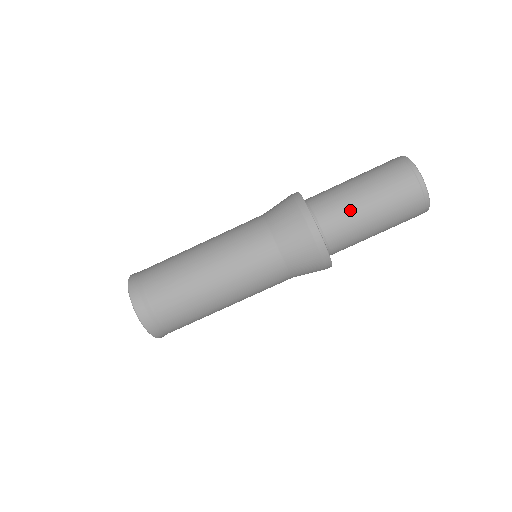
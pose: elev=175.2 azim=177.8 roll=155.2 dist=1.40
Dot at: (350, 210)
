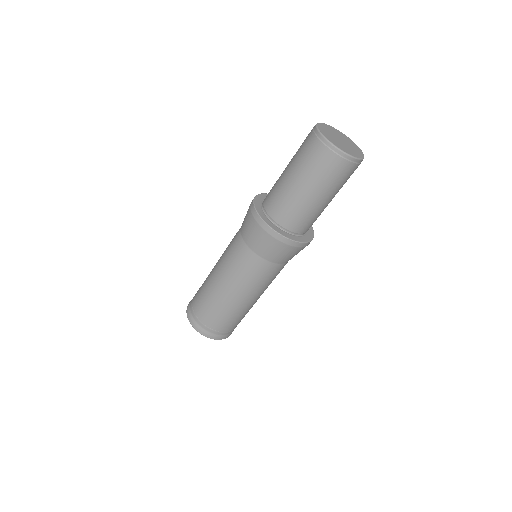
Dot at: (283, 192)
